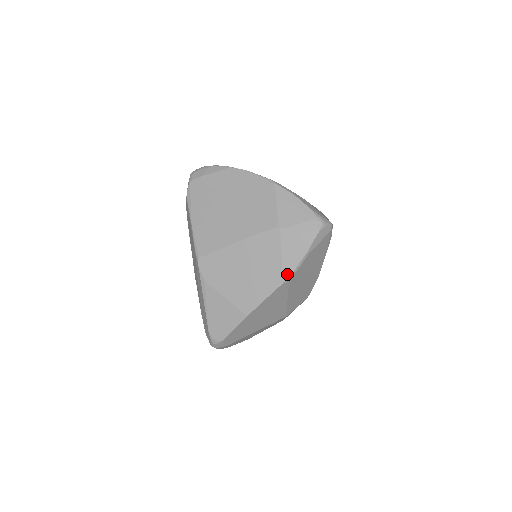
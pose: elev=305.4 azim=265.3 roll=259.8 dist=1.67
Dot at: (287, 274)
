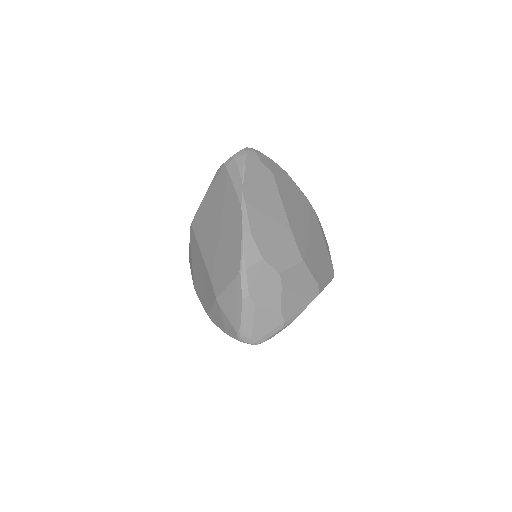
Dot at: (210, 317)
